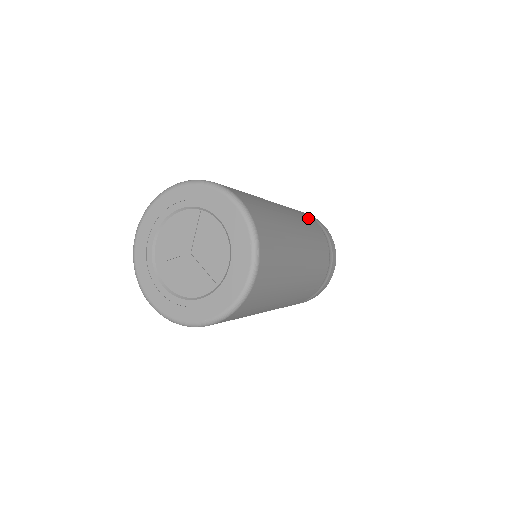
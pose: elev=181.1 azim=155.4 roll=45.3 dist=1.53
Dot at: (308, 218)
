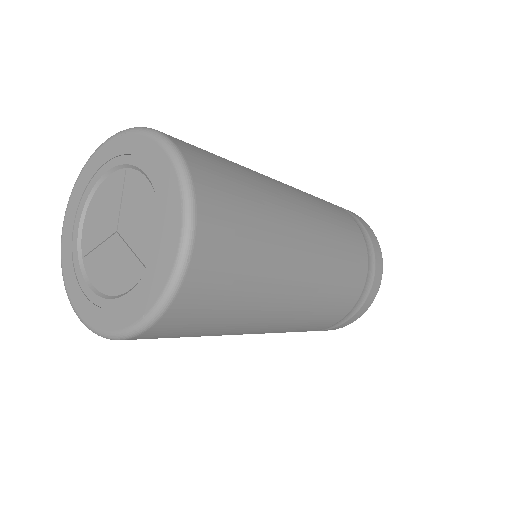
Dot at: (329, 203)
